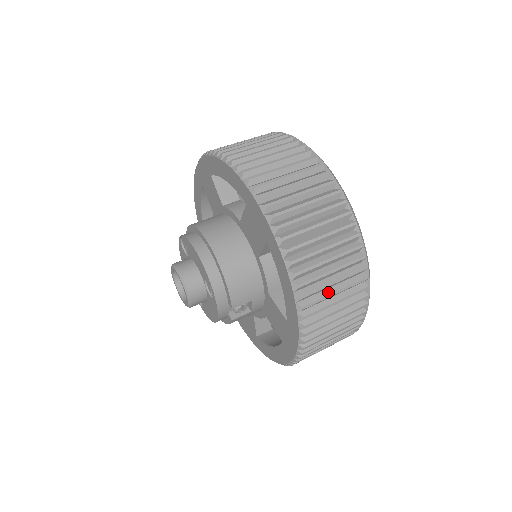
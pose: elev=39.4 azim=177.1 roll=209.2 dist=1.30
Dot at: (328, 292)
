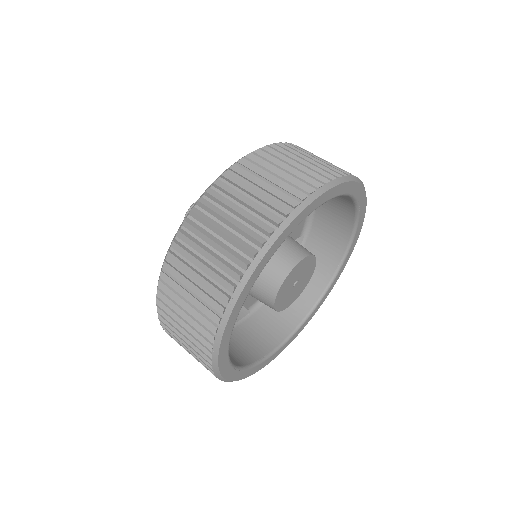
Dot at: (246, 192)
